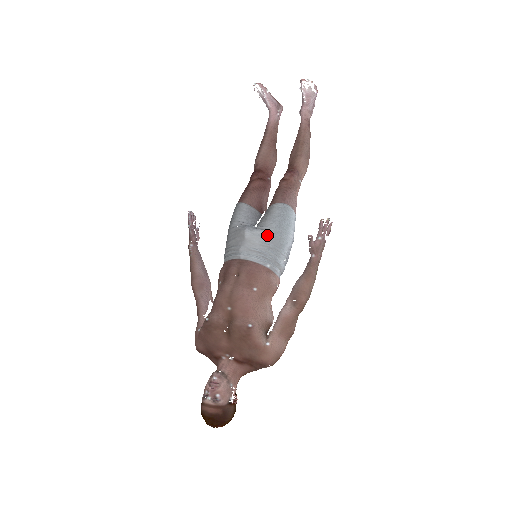
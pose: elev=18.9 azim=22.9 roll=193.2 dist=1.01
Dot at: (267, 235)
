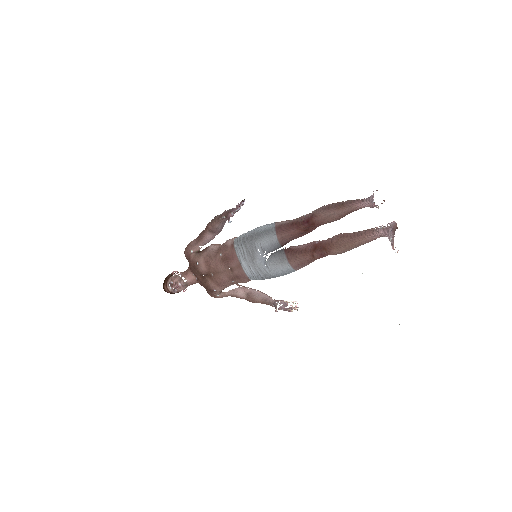
Dot at: (266, 273)
